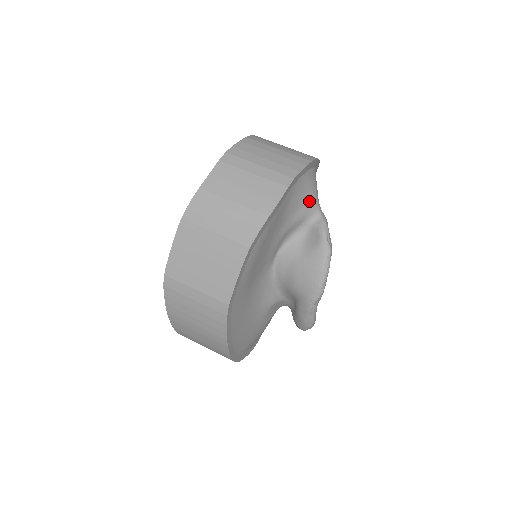
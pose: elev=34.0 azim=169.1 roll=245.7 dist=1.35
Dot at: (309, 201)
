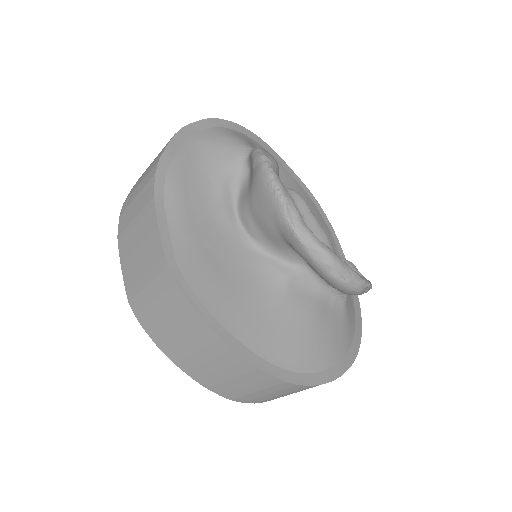
Dot at: (231, 147)
